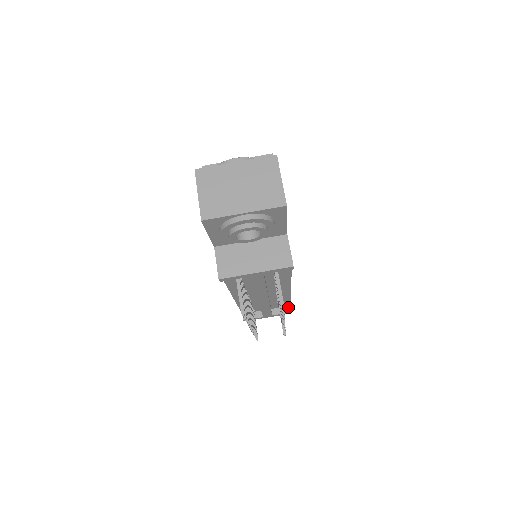
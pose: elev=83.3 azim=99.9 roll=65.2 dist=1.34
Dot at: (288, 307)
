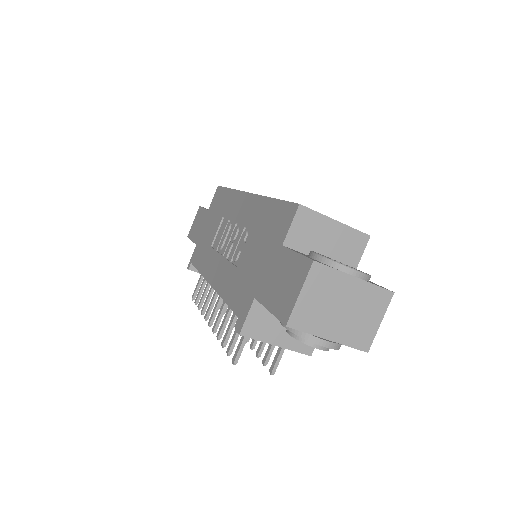
Dot at: occluded
